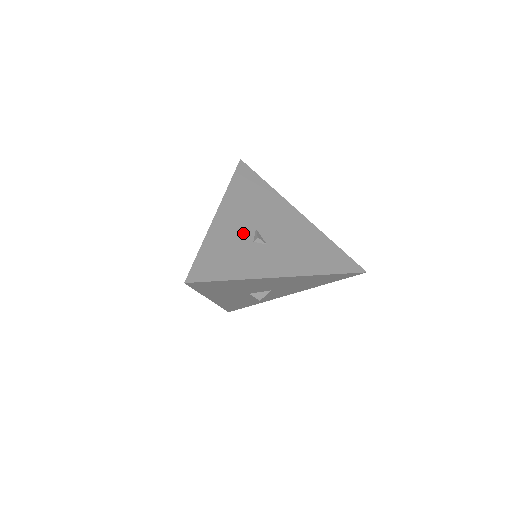
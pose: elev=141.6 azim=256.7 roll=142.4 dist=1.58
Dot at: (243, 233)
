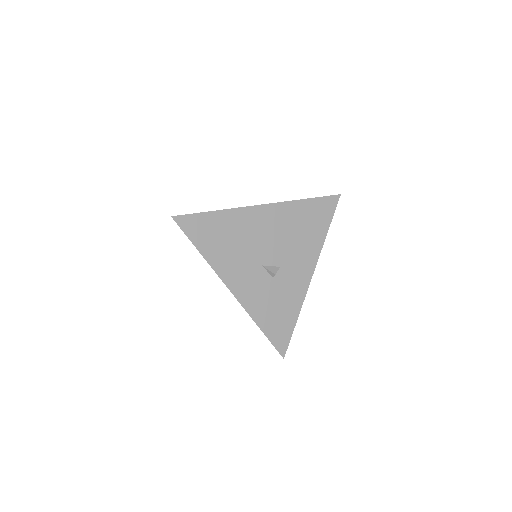
Dot at: (261, 281)
